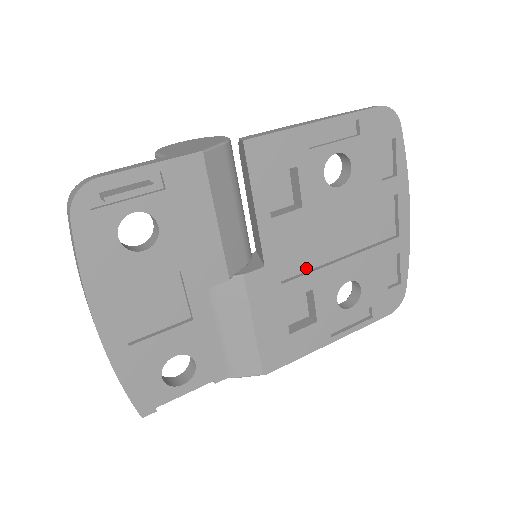
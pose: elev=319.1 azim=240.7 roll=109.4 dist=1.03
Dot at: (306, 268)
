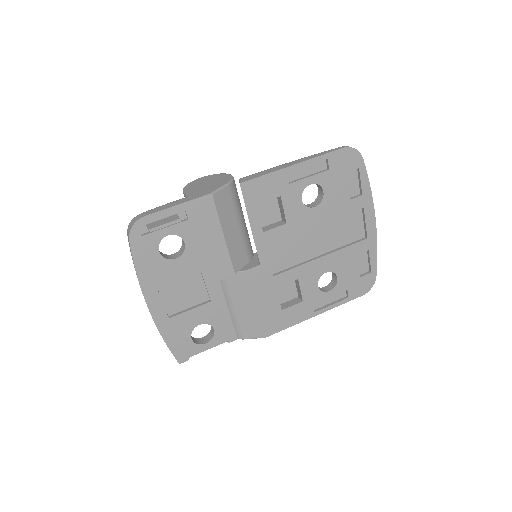
Dot at: (292, 264)
